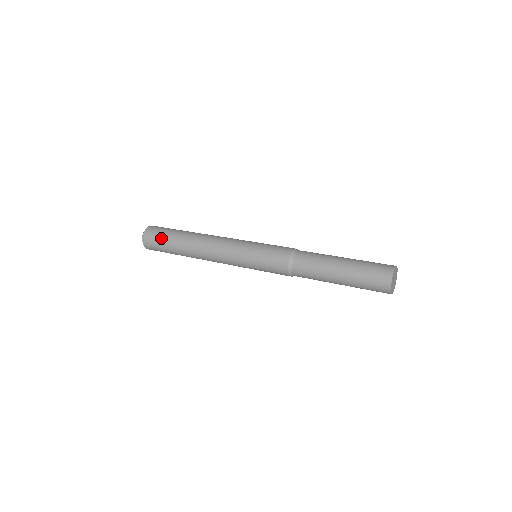
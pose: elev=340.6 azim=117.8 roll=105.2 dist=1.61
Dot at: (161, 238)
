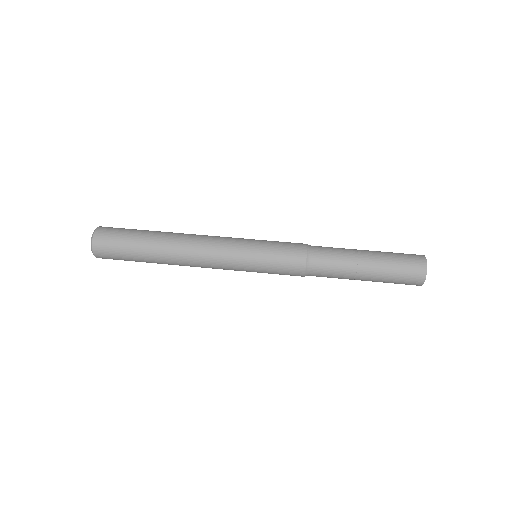
Dot at: (123, 257)
